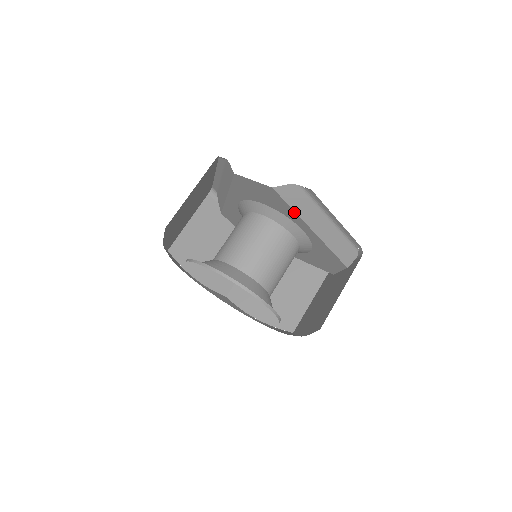
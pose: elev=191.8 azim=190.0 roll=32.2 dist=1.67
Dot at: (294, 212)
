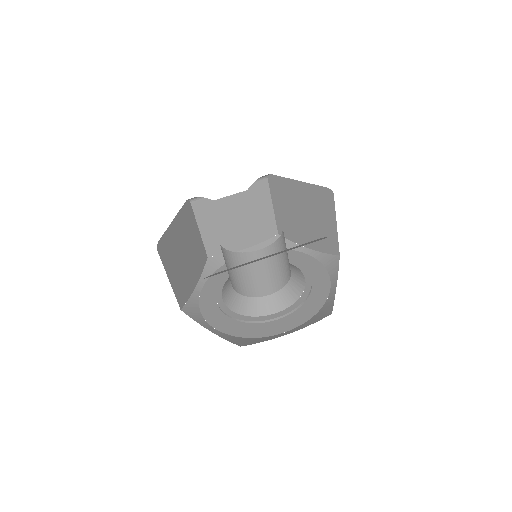
Dot at: occluded
